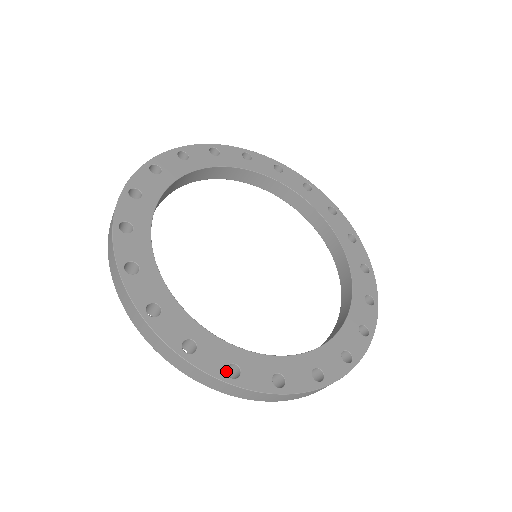
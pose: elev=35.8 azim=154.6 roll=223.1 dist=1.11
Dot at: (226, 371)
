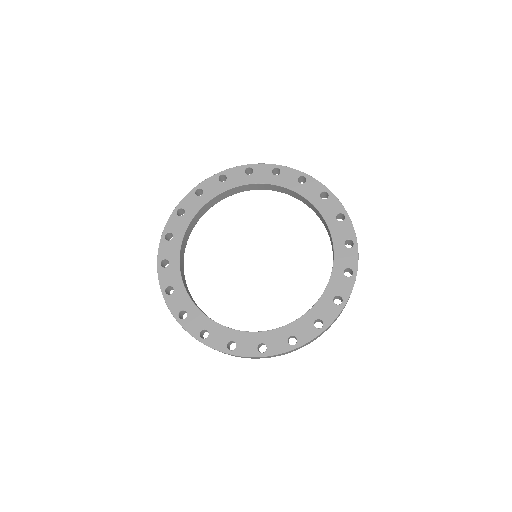
Dot at: (257, 350)
